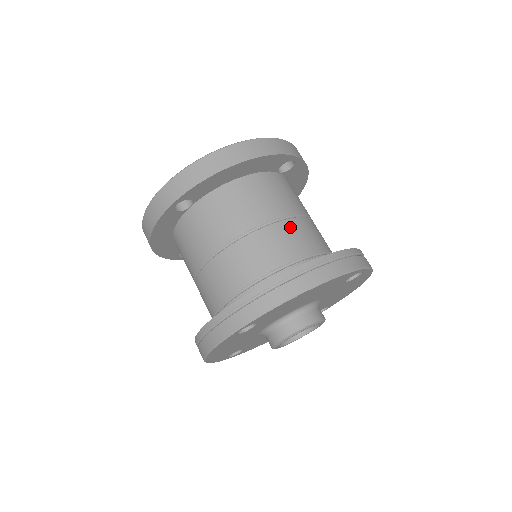
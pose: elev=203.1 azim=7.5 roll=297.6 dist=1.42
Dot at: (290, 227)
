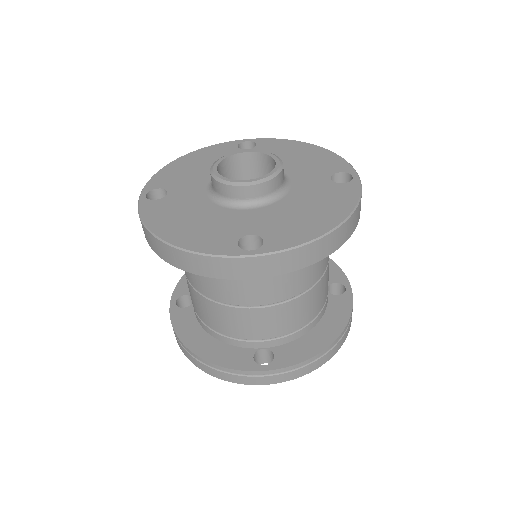
Dot at: (325, 279)
